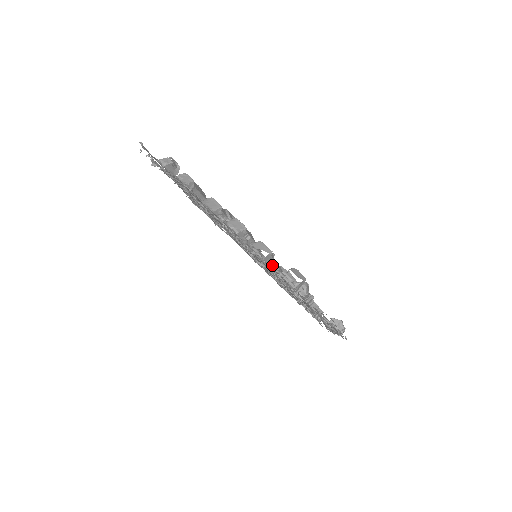
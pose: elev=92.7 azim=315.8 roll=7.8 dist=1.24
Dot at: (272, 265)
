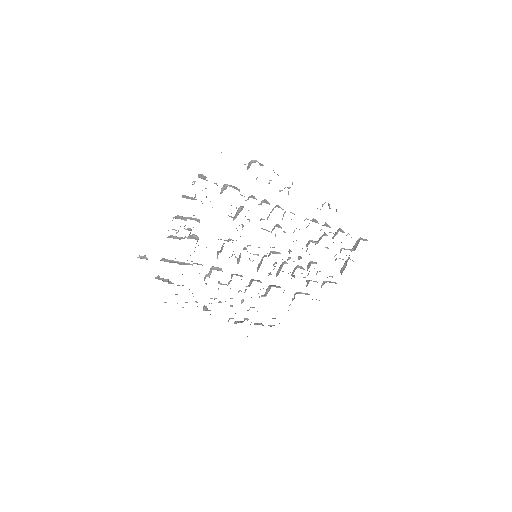
Dot at: (194, 198)
